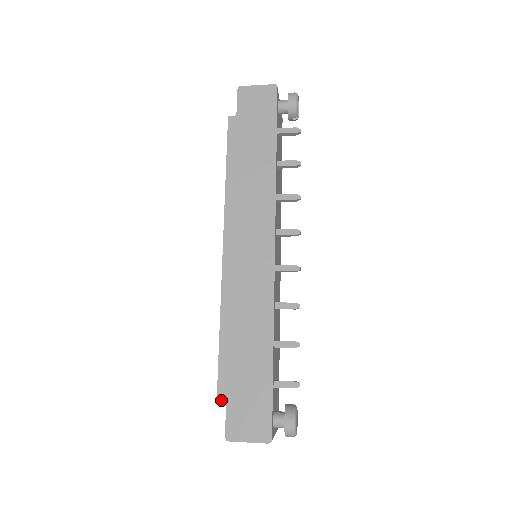
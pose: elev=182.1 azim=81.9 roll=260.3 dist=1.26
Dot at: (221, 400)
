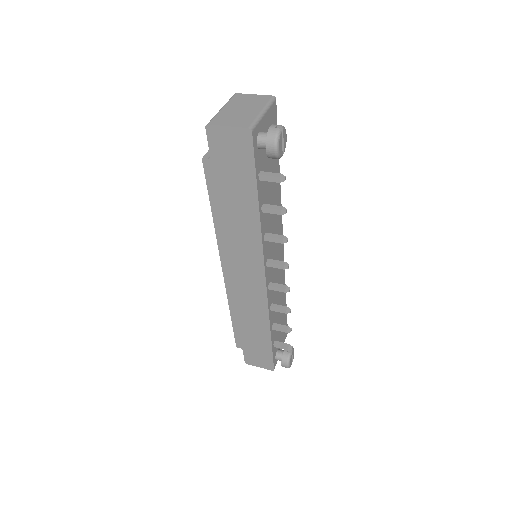
Dot at: occluded
